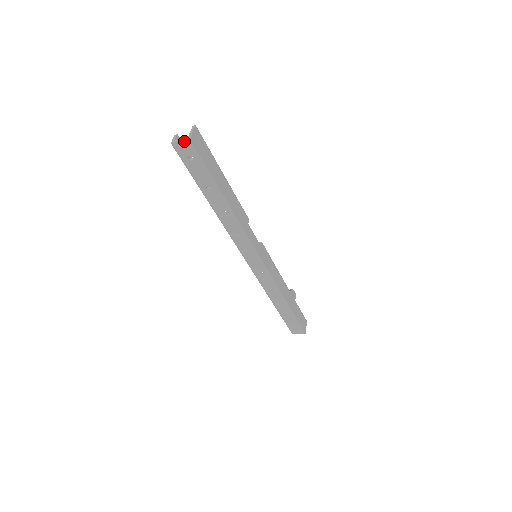
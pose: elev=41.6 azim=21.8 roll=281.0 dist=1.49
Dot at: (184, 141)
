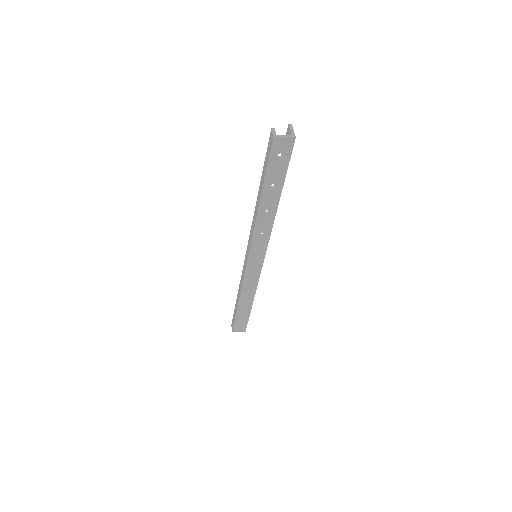
Dot at: (288, 138)
